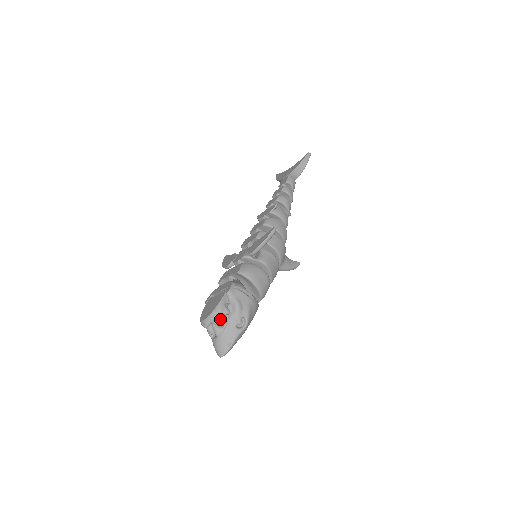
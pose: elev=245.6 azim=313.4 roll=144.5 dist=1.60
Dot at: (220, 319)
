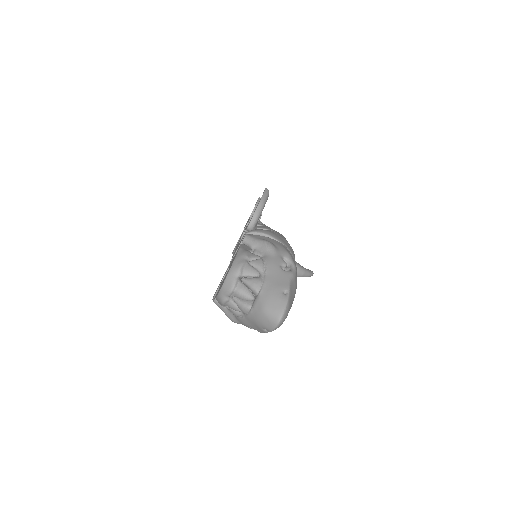
Dot at: (251, 266)
